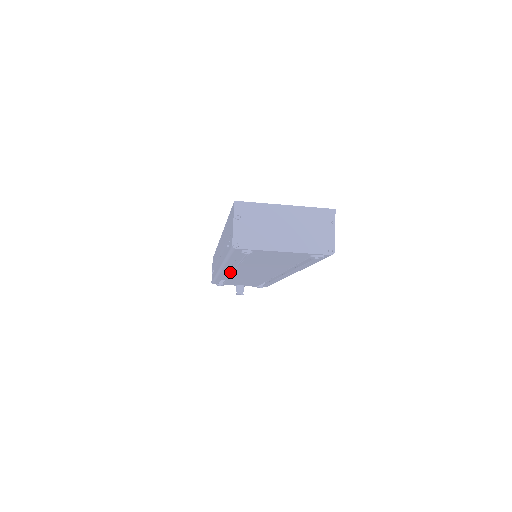
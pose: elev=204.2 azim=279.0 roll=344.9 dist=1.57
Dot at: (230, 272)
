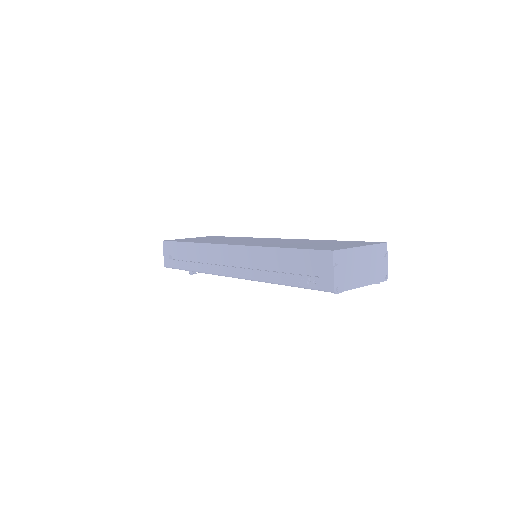
Dot at: occluded
